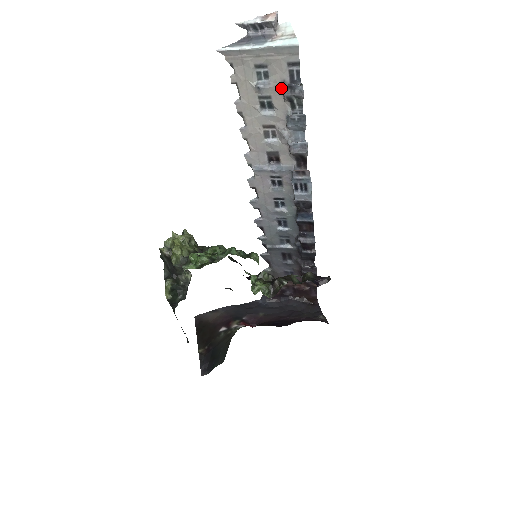
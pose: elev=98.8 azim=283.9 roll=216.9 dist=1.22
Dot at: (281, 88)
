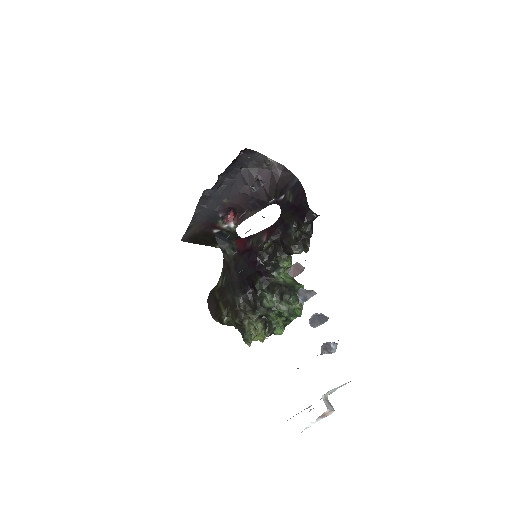
Dot at: occluded
